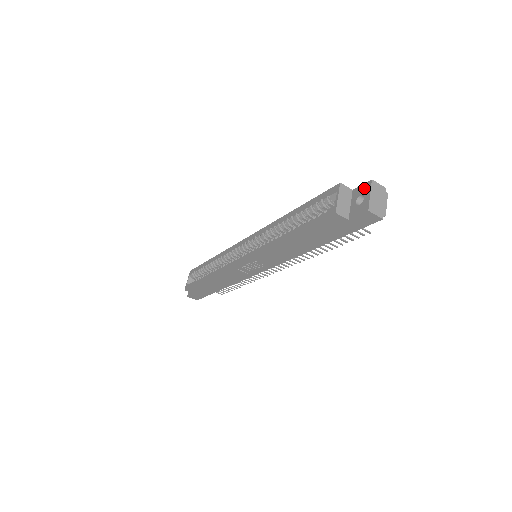
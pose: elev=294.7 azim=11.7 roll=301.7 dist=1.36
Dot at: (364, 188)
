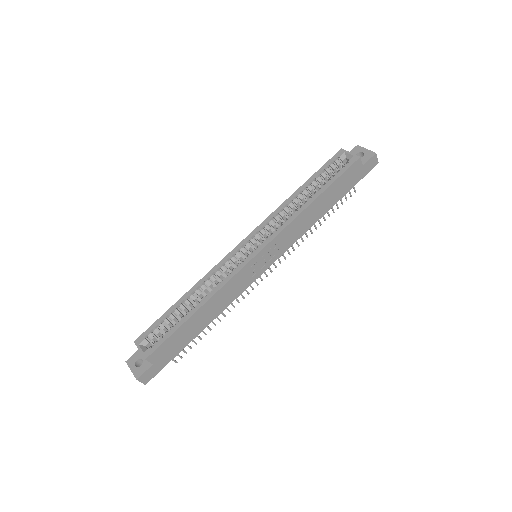
Dot at: (356, 150)
